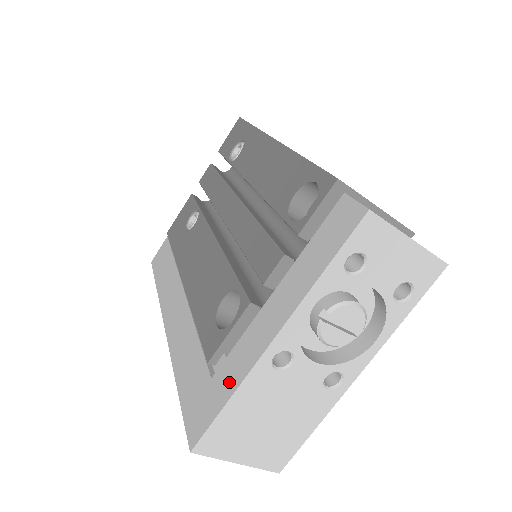
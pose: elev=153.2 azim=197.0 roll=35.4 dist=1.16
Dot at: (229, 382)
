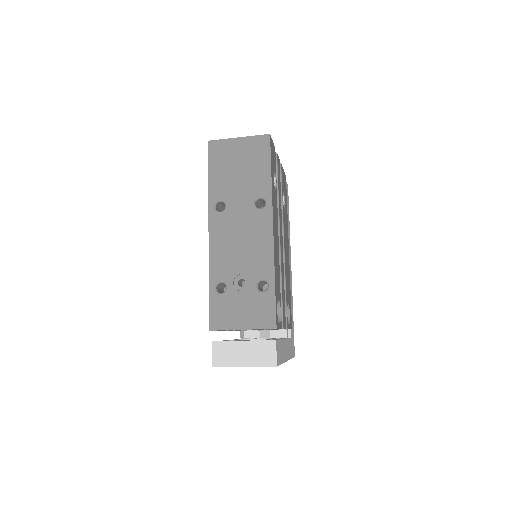
Dot at: occluded
